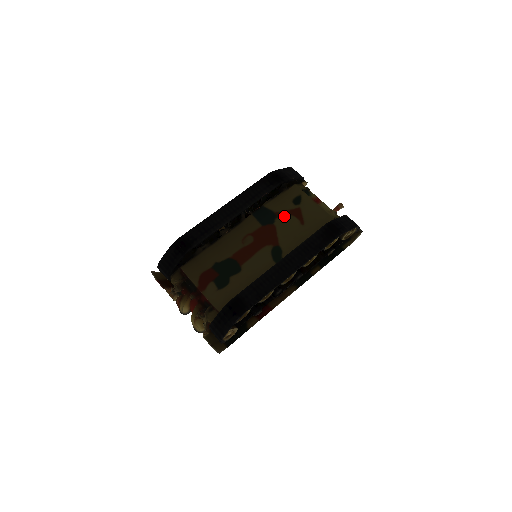
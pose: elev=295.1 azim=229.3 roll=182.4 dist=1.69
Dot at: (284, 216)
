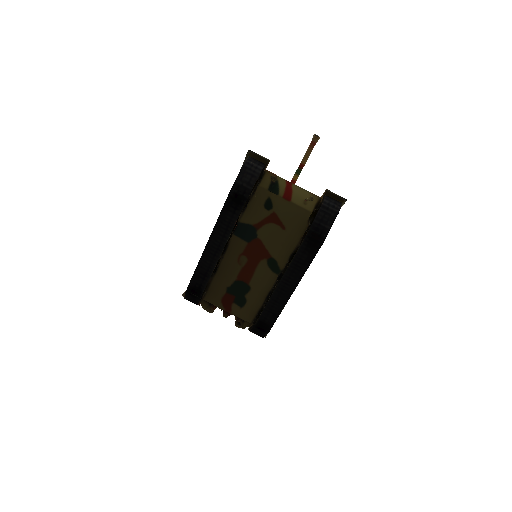
Dot at: (263, 226)
